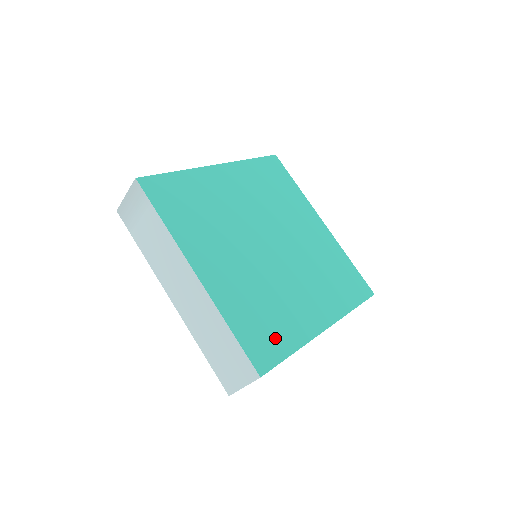
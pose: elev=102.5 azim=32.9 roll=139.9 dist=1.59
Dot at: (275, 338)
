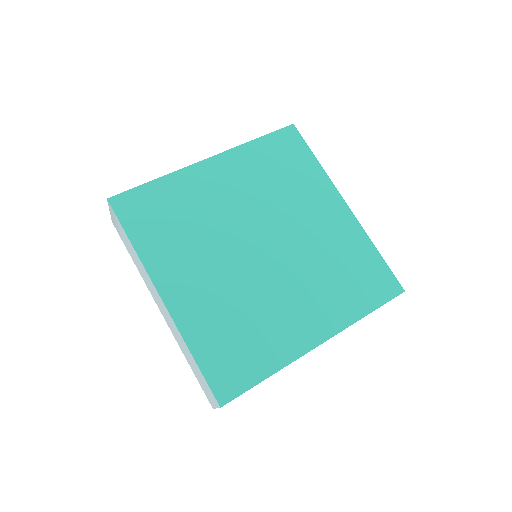
Dot at: (247, 362)
